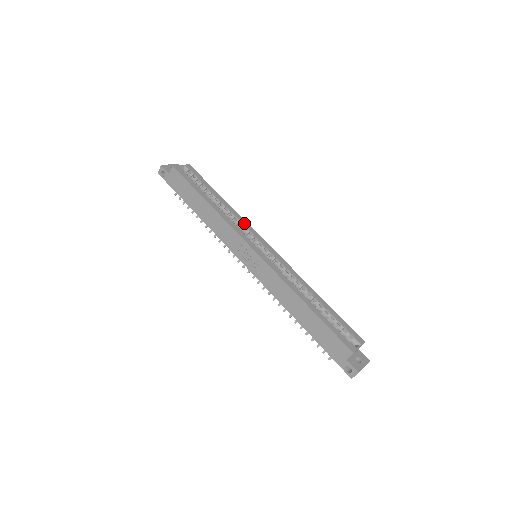
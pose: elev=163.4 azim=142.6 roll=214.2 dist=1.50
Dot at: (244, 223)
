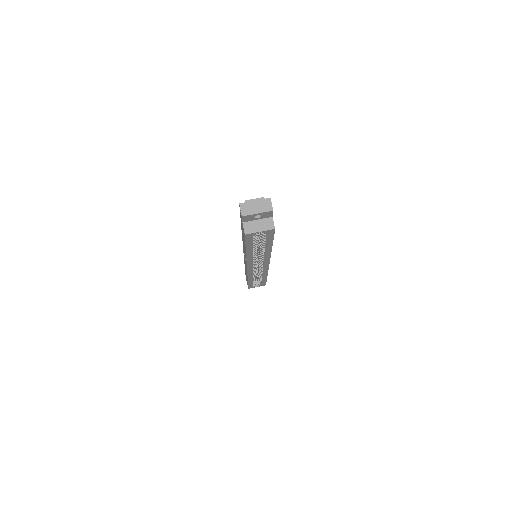
Dot at: (266, 258)
